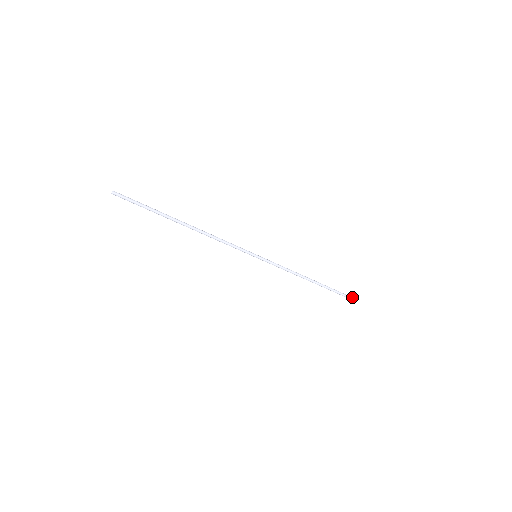
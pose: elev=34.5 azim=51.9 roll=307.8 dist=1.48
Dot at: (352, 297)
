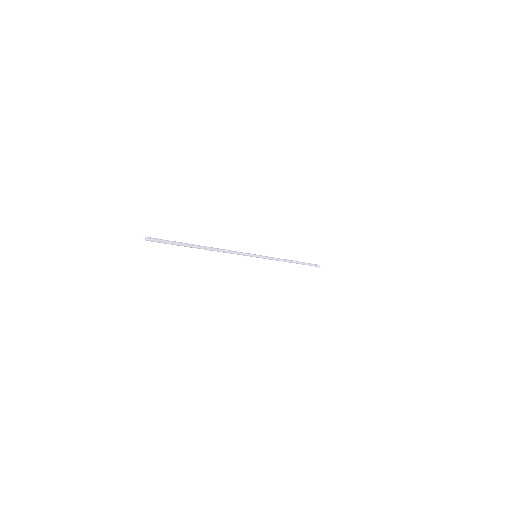
Dot at: (316, 265)
